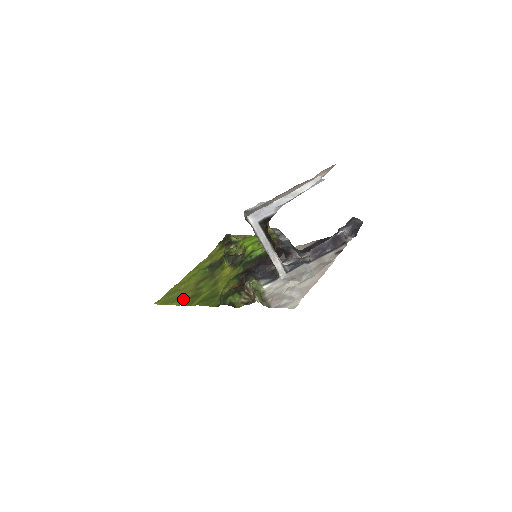
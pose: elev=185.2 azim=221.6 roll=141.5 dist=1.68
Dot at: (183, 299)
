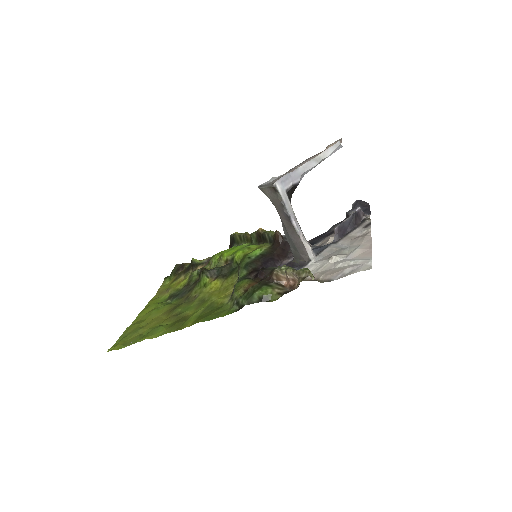
Dot at: (162, 329)
